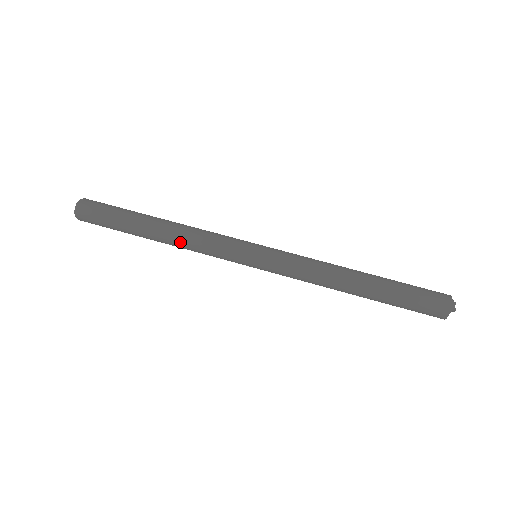
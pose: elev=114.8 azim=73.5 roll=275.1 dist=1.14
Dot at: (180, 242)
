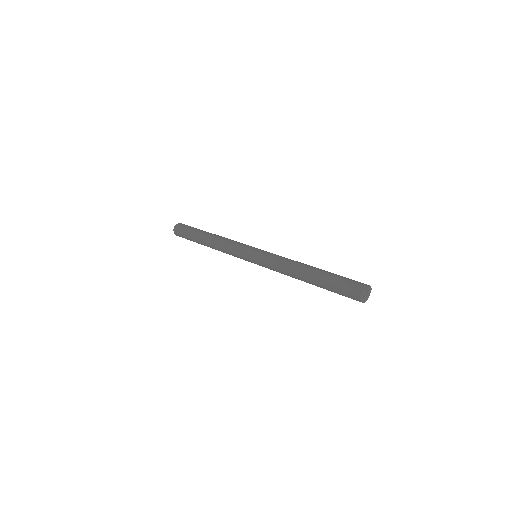
Dot at: (218, 241)
